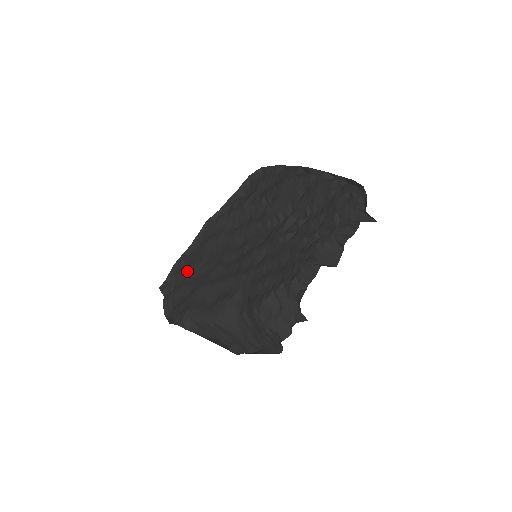
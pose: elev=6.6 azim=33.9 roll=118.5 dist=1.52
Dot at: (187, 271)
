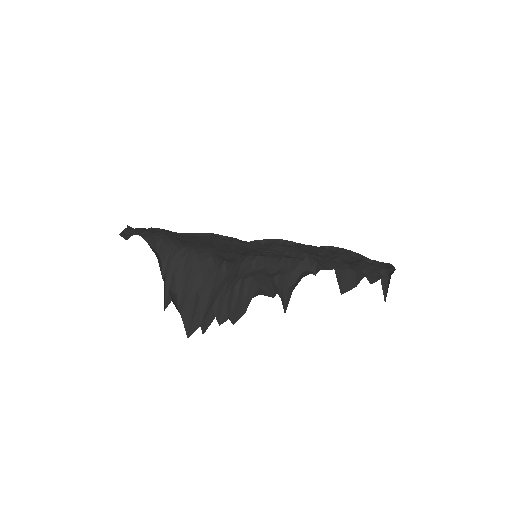
Dot at: (169, 233)
